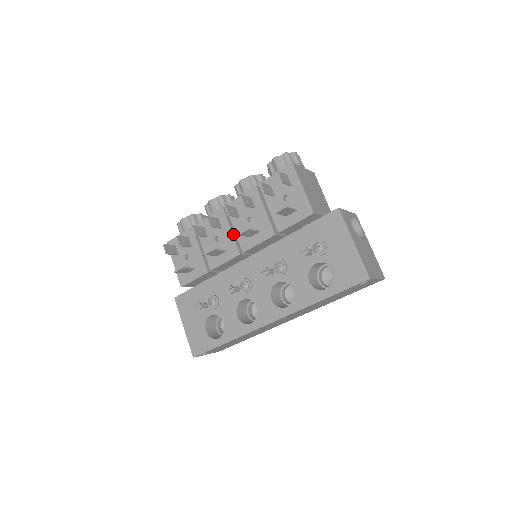
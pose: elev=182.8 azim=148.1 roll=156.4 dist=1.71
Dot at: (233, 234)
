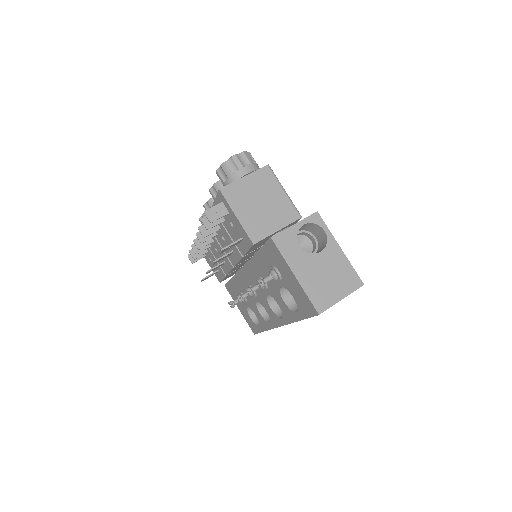
Dot at: occluded
